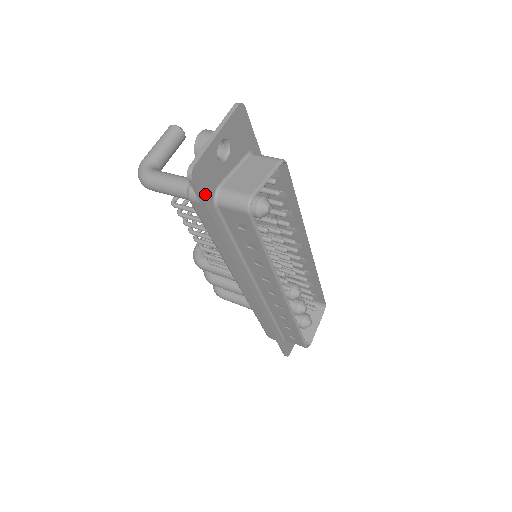
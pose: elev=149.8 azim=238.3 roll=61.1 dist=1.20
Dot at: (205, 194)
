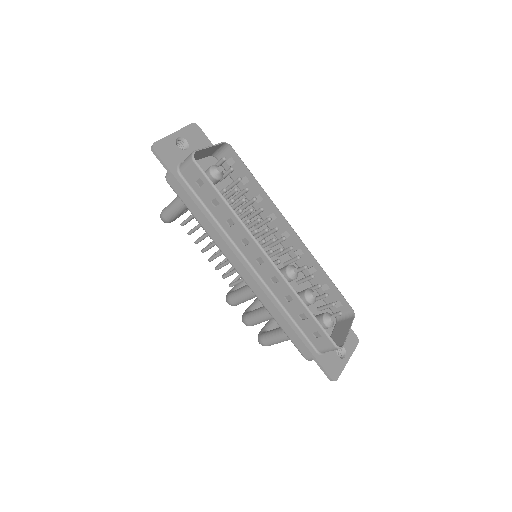
Dot at: (168, 163)
